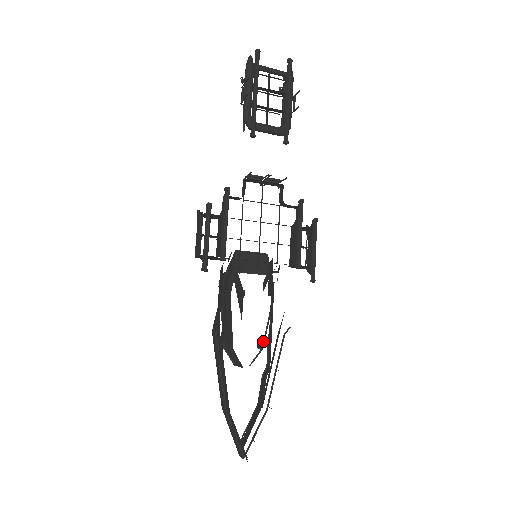
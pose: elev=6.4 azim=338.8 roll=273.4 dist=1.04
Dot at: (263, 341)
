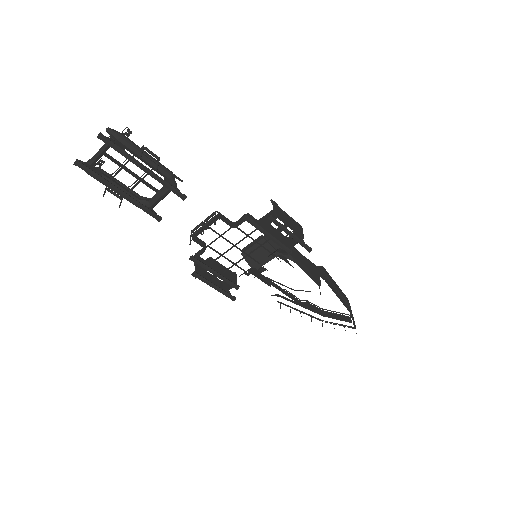
Dot at: occluded
